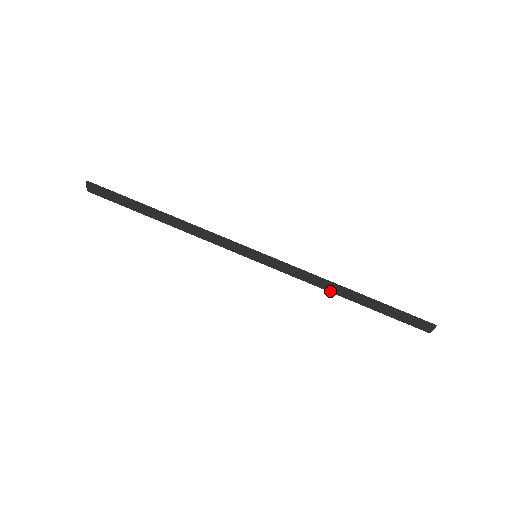
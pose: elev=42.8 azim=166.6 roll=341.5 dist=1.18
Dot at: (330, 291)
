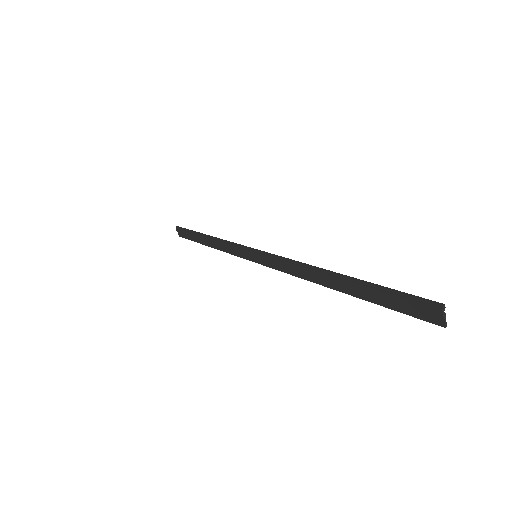
Dot at: (316, 282)
